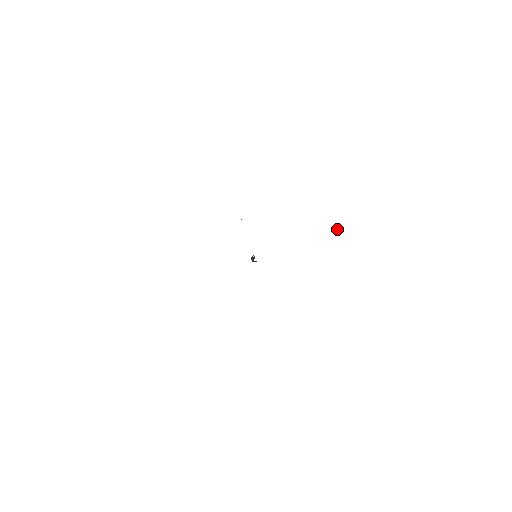
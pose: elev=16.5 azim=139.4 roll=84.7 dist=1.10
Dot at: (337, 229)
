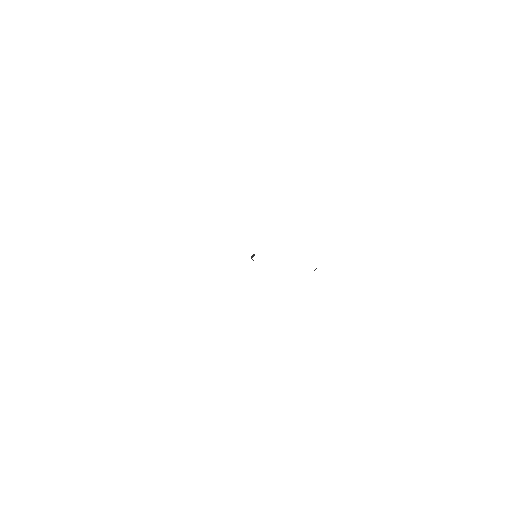
Dot at: (316, 268)
